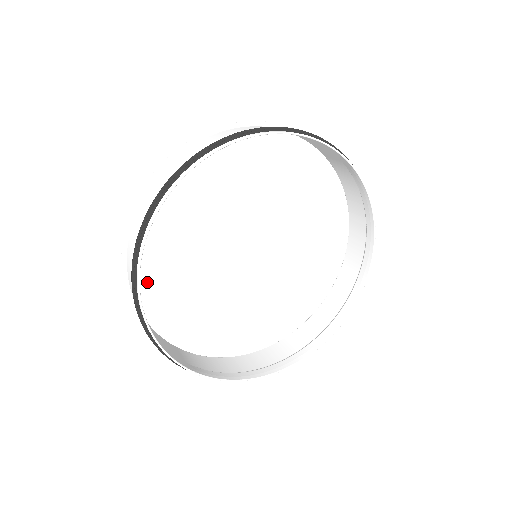
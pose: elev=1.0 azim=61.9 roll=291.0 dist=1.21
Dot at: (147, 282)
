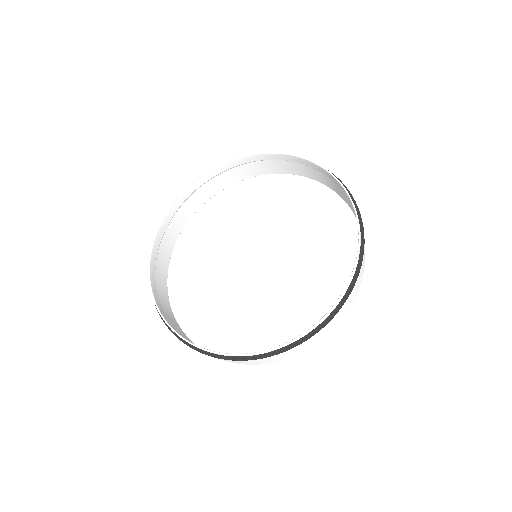
Dot at: (179, 274)
